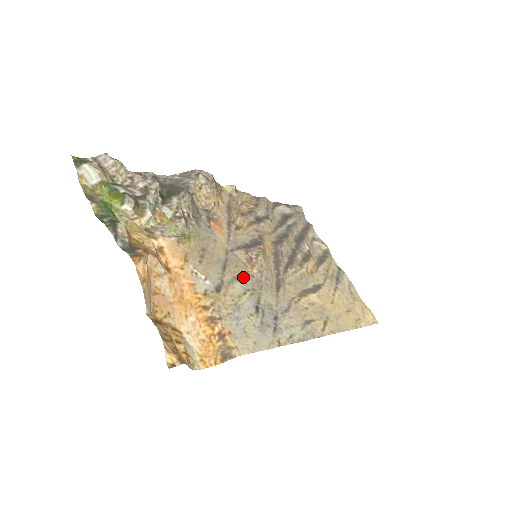
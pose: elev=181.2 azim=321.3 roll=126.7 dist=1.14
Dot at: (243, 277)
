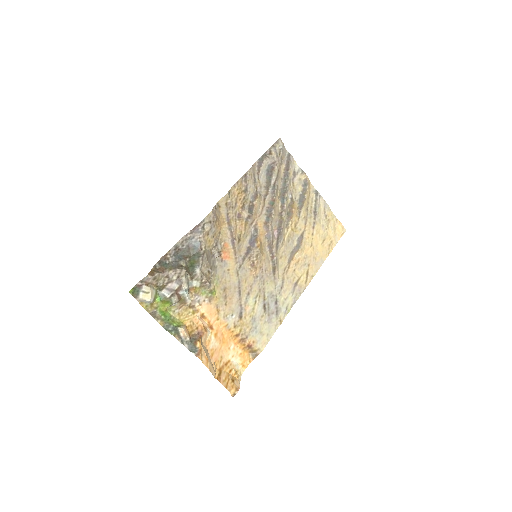
Dot at: (252, 287)
